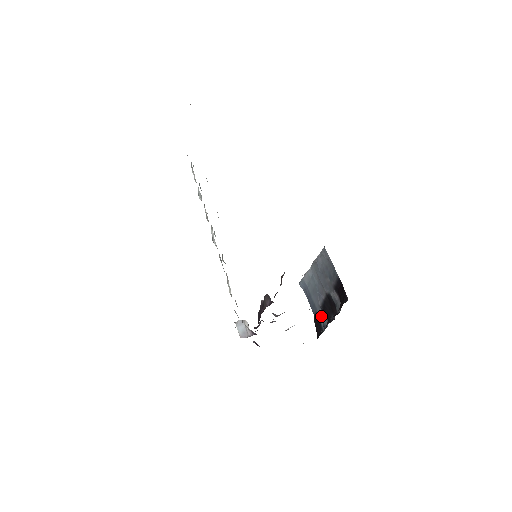
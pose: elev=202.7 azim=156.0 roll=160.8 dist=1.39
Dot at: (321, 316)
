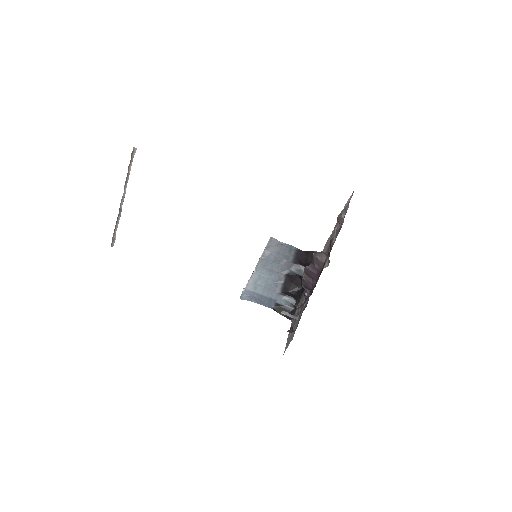
Dot at: (284, 300)
